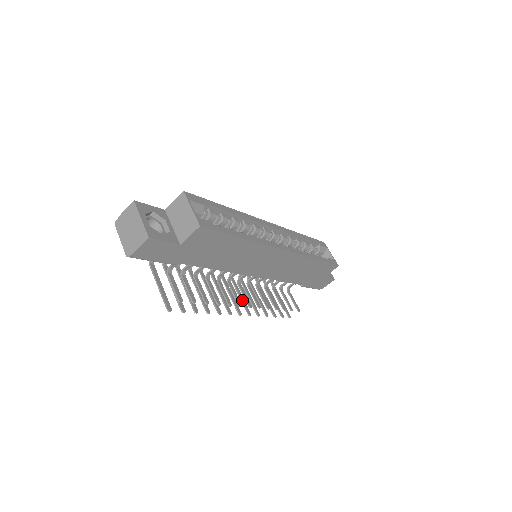
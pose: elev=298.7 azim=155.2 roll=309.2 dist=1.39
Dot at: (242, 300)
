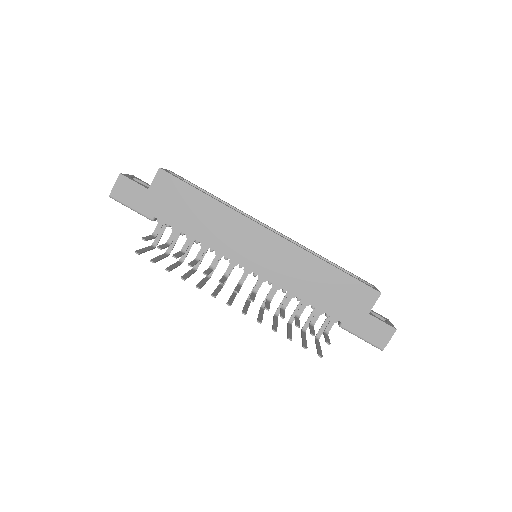
Dot at: (244, 307)
